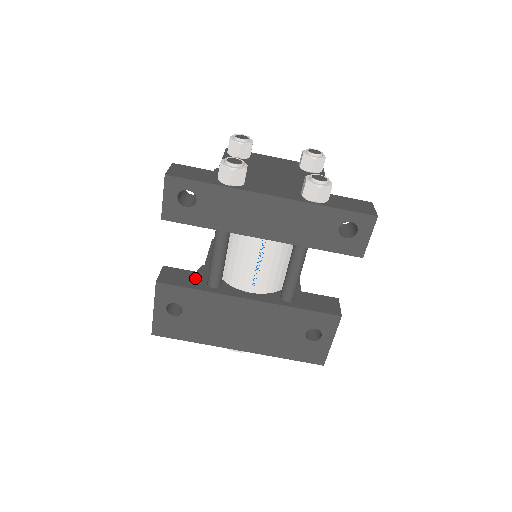
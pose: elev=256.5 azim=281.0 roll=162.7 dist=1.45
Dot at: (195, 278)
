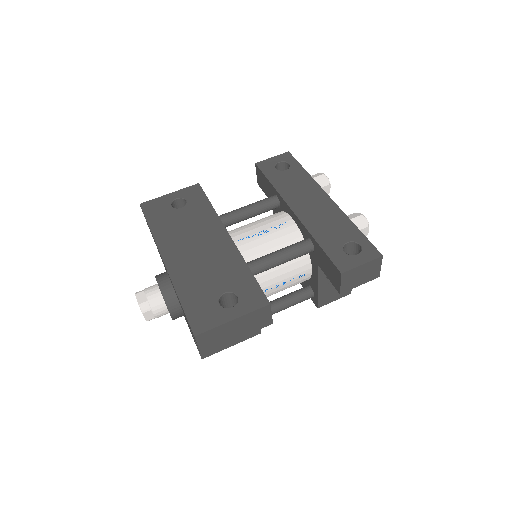
Dot at: occluded
